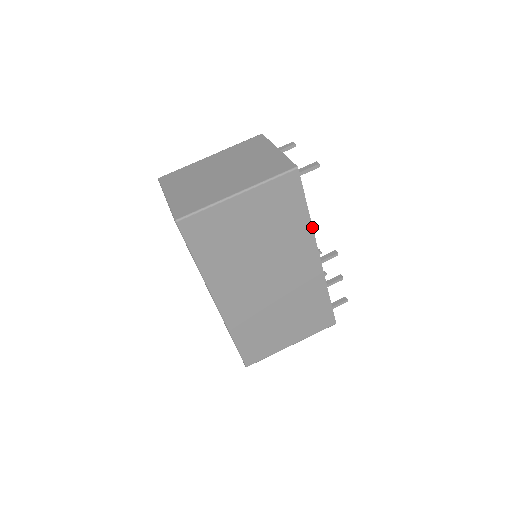
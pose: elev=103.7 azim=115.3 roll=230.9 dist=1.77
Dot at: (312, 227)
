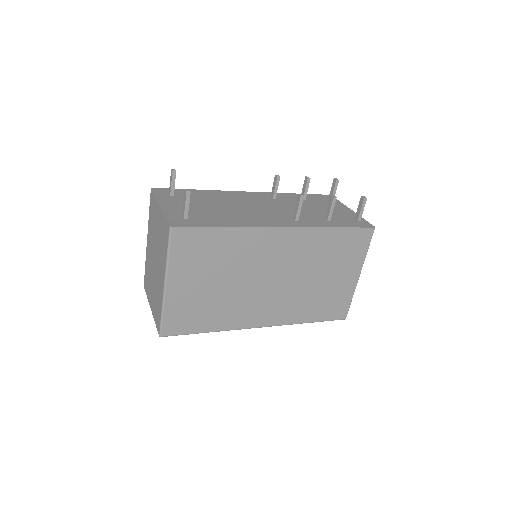
Dot at: (244, 227)
